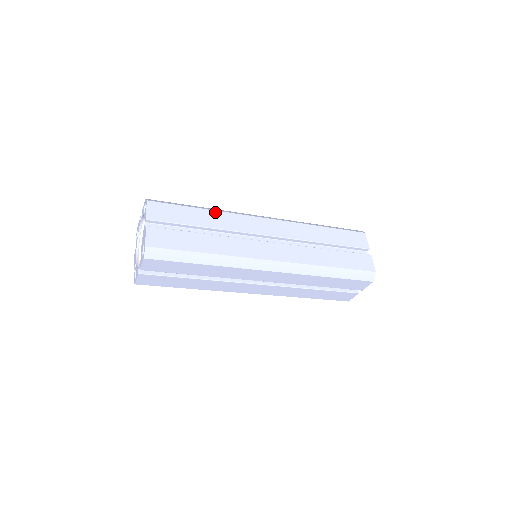
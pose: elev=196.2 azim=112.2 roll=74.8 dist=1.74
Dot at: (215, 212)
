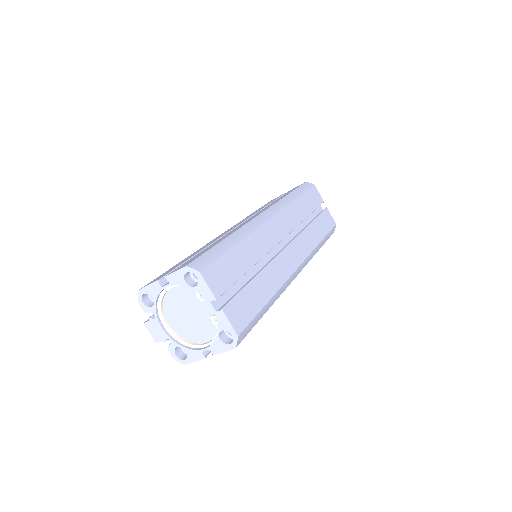
Dot at: (246, 240)
